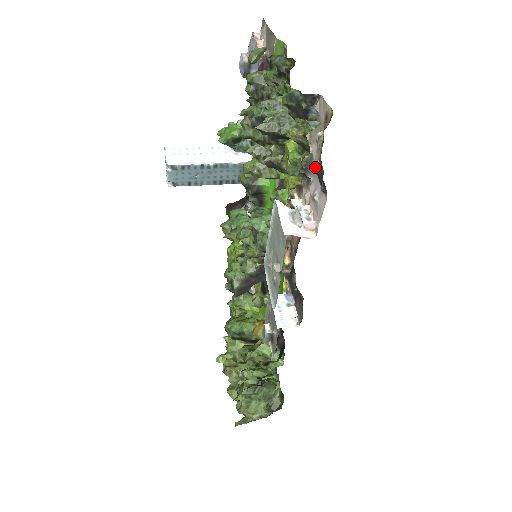
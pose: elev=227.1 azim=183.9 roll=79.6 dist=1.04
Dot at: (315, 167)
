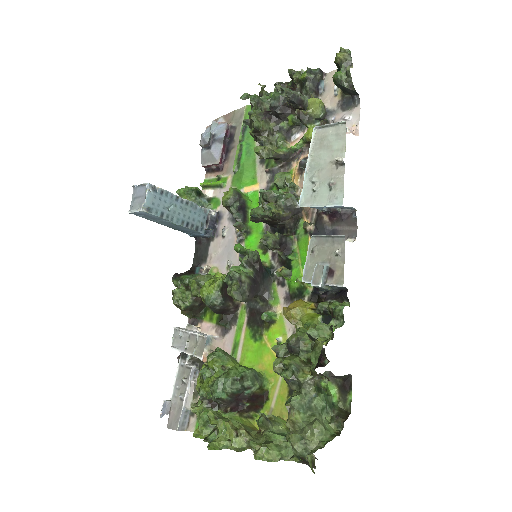
Dot at: (334, 111)
